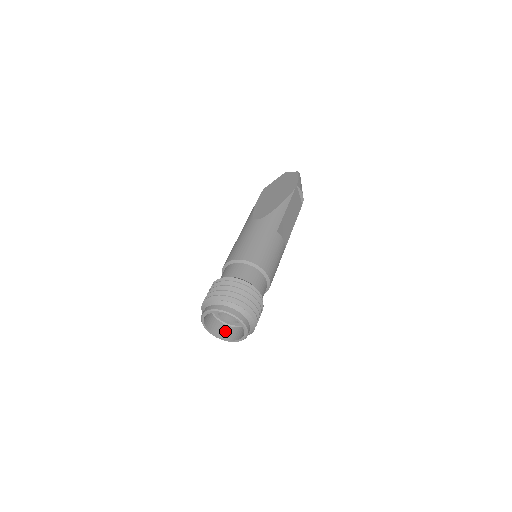
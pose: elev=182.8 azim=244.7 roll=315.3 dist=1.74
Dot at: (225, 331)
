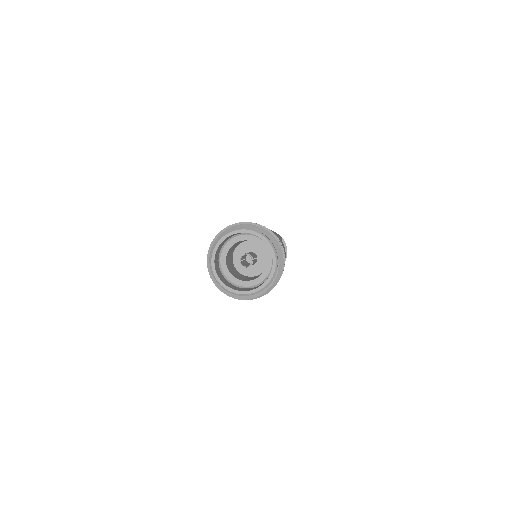
Dot at: (235, 287)
